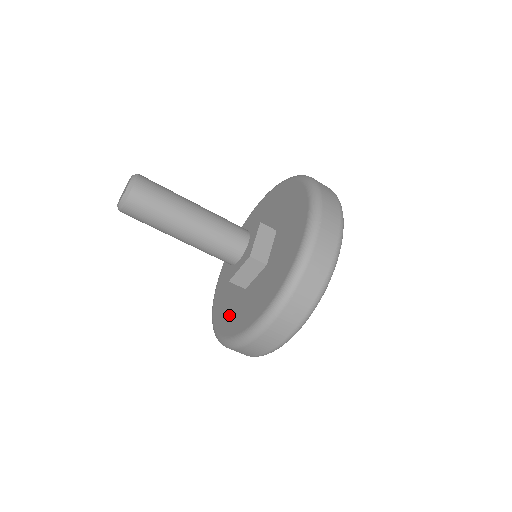
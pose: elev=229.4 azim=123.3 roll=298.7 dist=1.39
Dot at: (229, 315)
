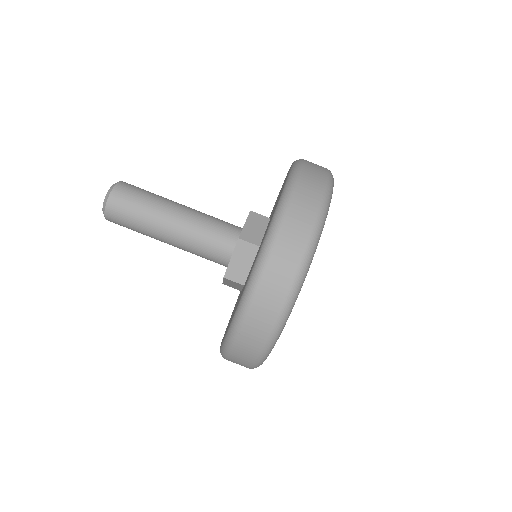
Dot at: occluded
